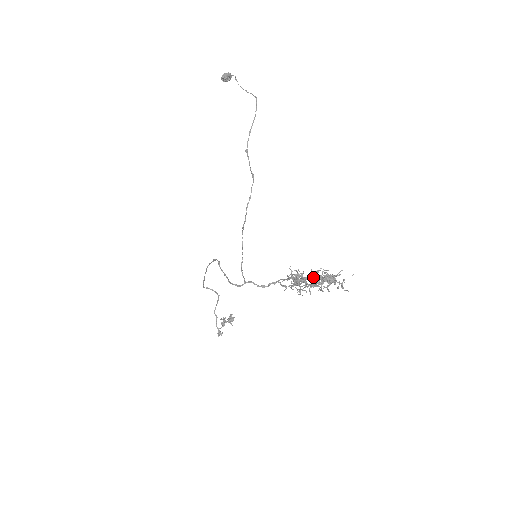
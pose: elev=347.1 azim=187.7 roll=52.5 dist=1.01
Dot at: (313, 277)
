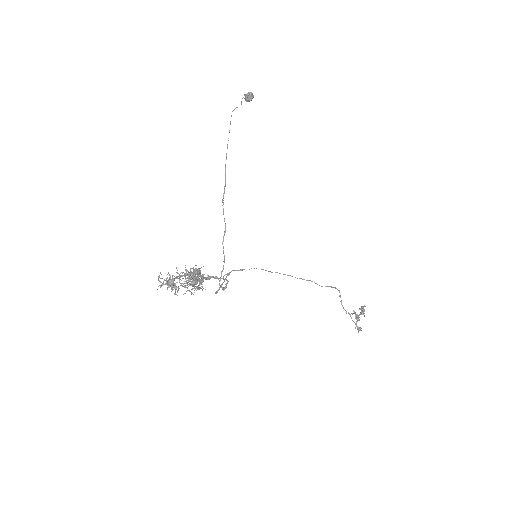
Dot at: occluded
